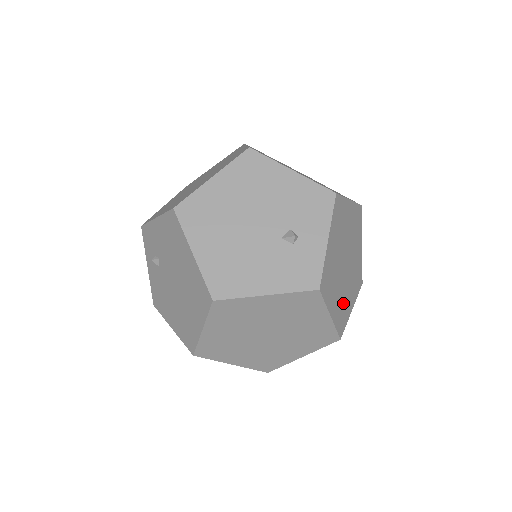
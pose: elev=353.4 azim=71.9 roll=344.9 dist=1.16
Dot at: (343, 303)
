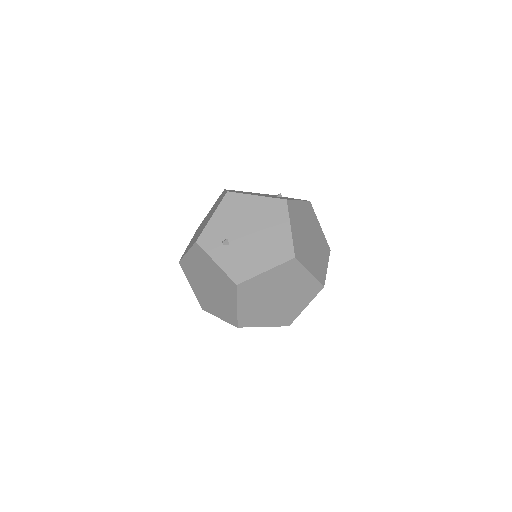
Dot at: occluded
